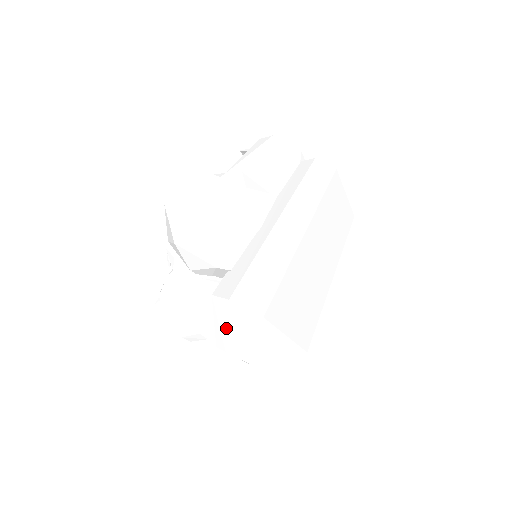
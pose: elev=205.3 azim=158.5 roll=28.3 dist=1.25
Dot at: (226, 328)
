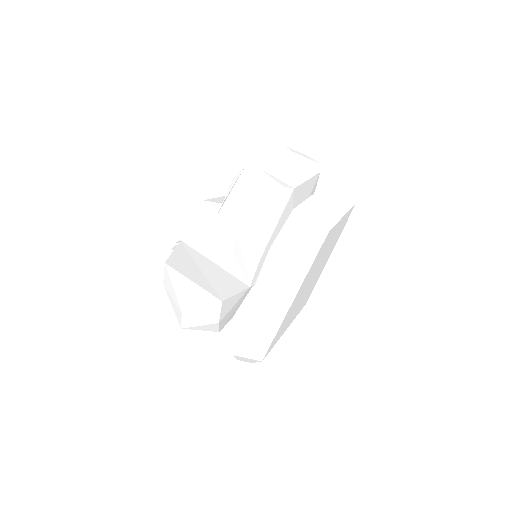
Dot at: (235, 357)
